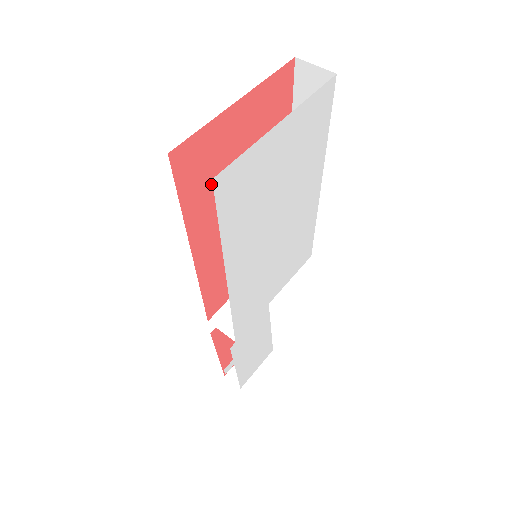
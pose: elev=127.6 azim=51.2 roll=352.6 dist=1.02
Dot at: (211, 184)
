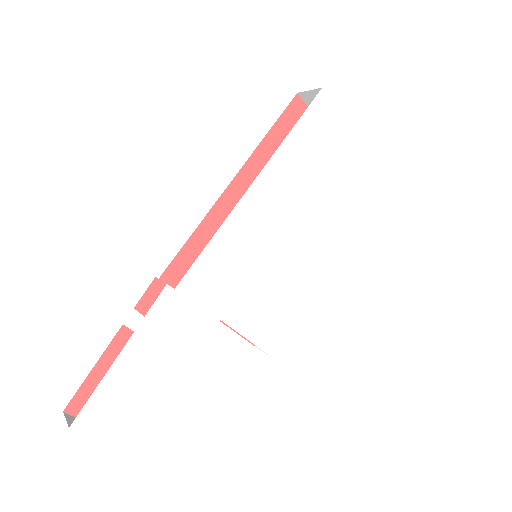
Dot at: occluded
